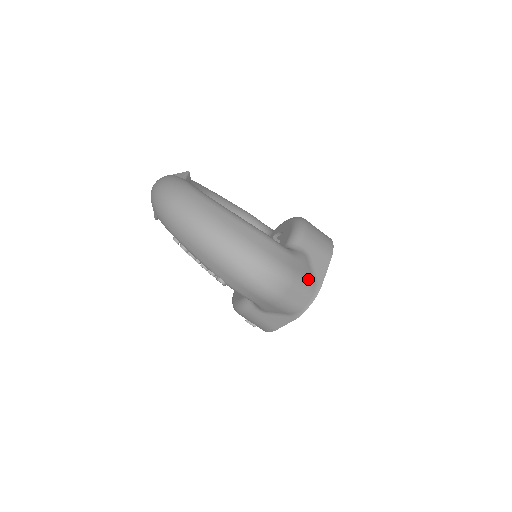
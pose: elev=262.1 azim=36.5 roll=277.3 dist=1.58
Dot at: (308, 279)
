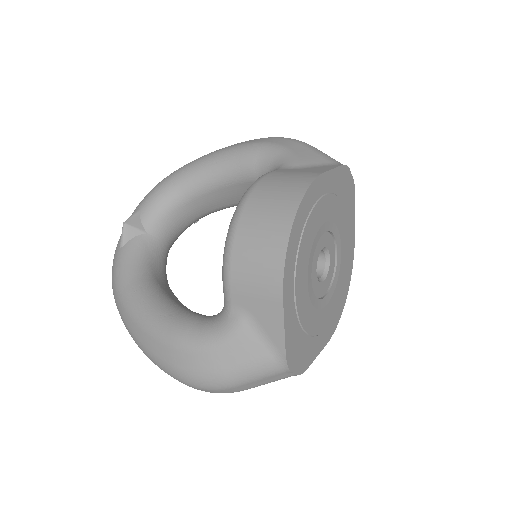
Dot at: (256, 361)
